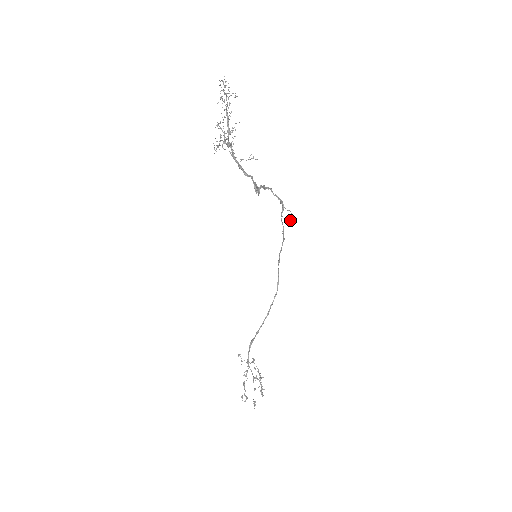
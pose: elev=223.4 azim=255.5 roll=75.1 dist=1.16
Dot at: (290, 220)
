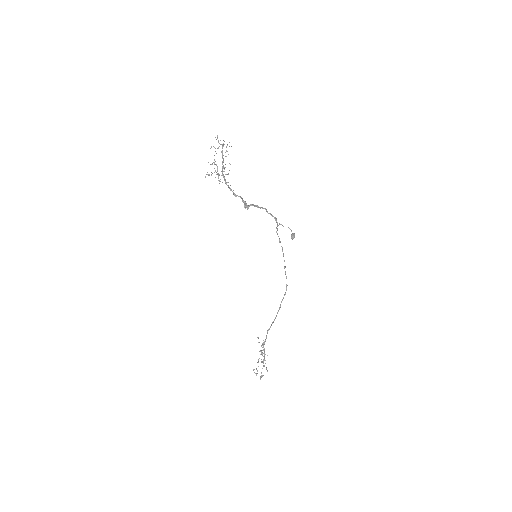
Dot at: (292, 235)
